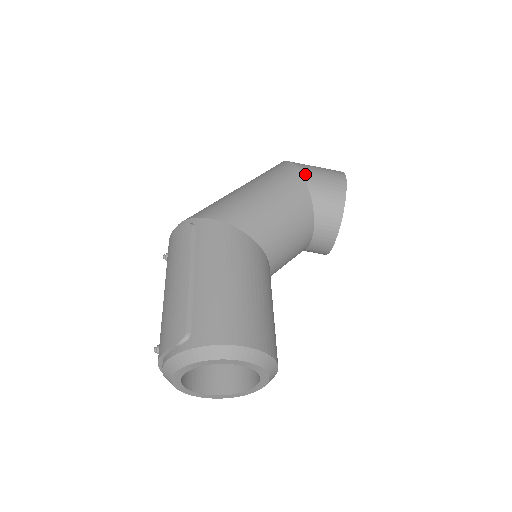
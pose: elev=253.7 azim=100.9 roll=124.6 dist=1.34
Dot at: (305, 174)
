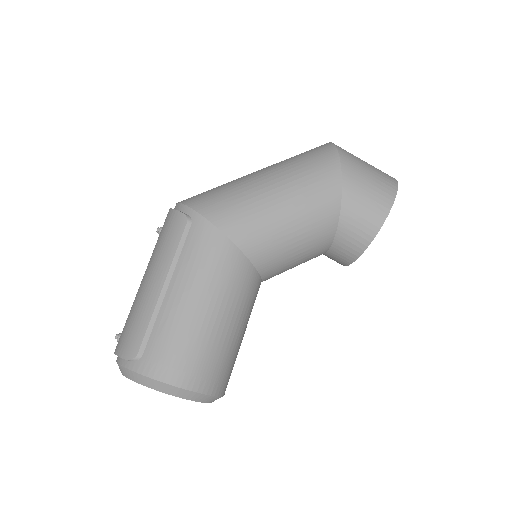
Dot at: (346, 184)
